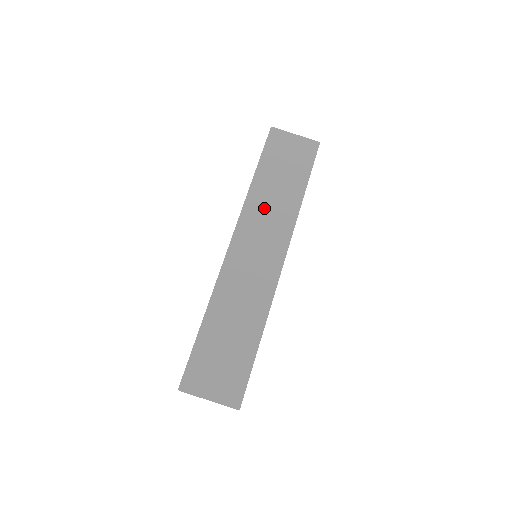
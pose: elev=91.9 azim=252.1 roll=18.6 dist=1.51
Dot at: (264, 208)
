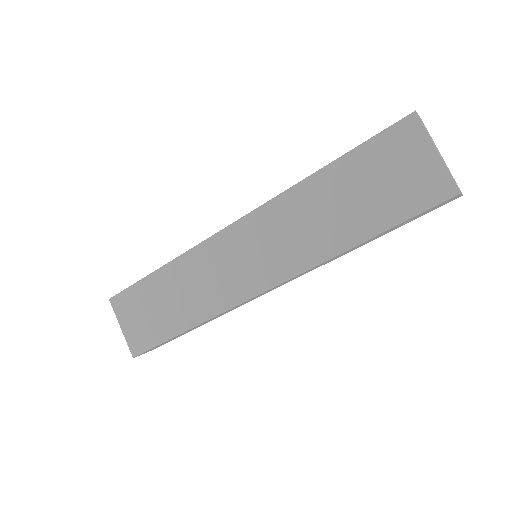
Dot at: (297, 218)
